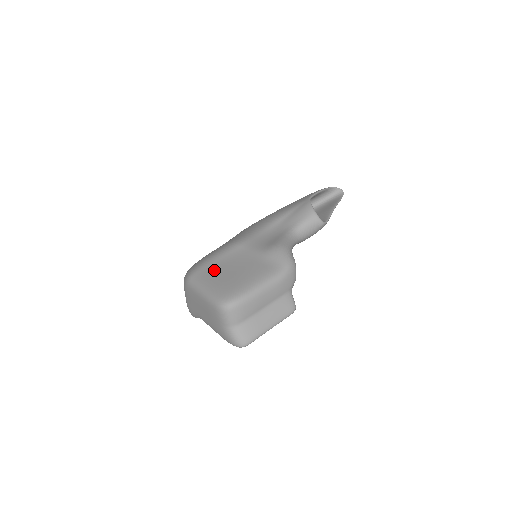
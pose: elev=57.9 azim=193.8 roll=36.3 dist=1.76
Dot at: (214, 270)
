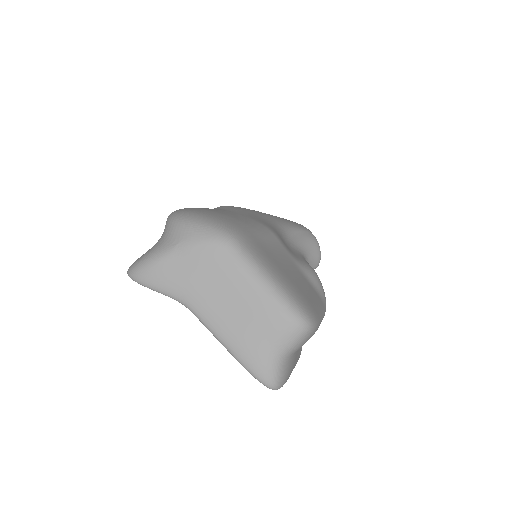
Dot at: (267, 252)
